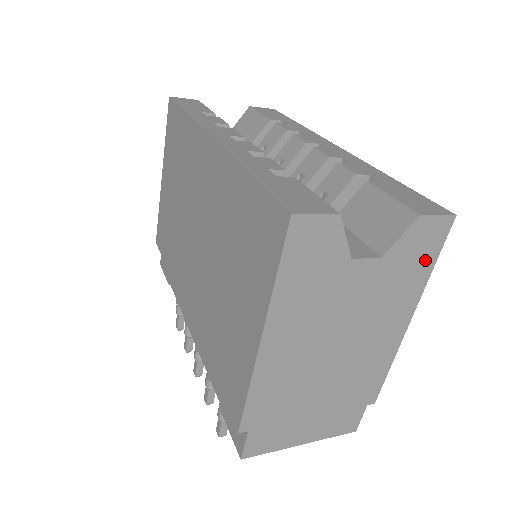
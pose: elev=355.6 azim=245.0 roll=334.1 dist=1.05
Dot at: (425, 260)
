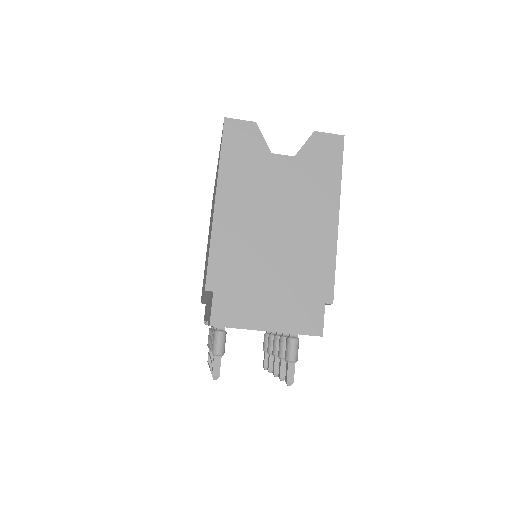
Dot at: (332, 165)
